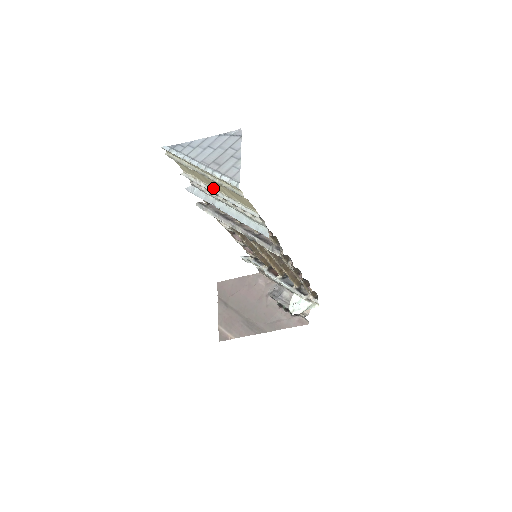
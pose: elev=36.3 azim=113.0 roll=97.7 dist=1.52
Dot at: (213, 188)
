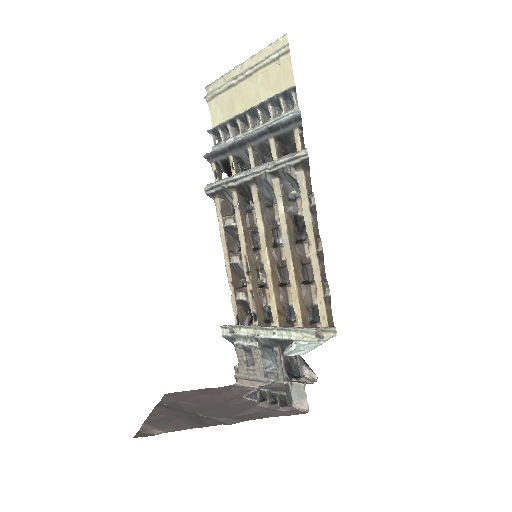
Dot at: (244, 111)
